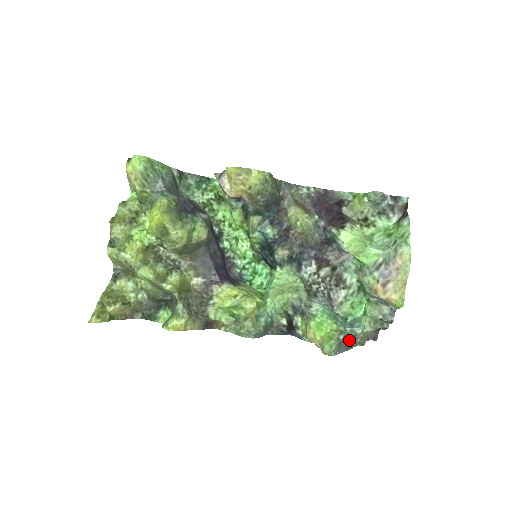
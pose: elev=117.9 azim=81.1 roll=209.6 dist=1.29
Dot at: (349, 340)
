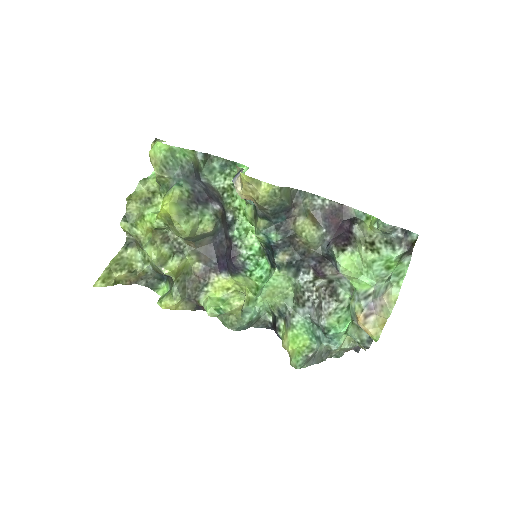
Dot at: (323, 354)
